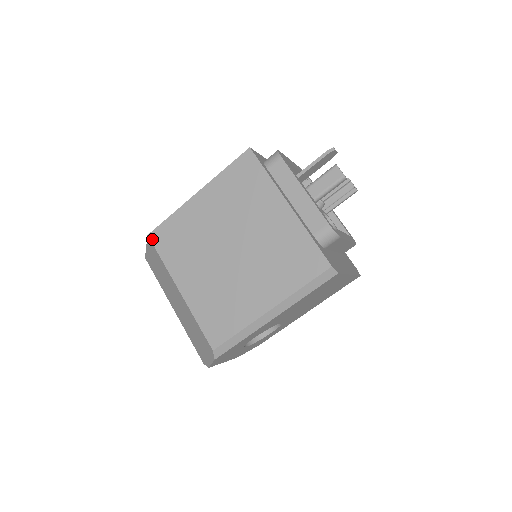
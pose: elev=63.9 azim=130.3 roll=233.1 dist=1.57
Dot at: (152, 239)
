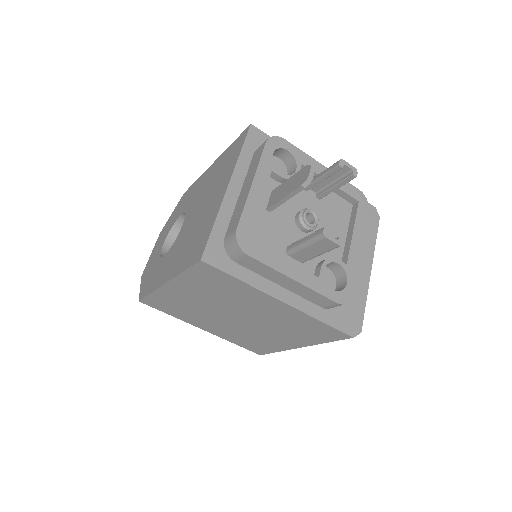
Dot at: (146, 304)
